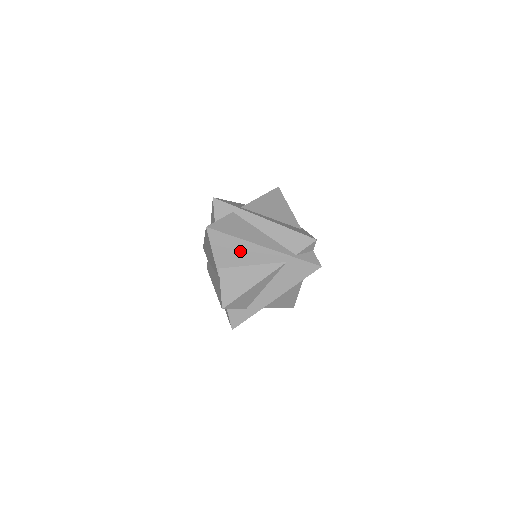
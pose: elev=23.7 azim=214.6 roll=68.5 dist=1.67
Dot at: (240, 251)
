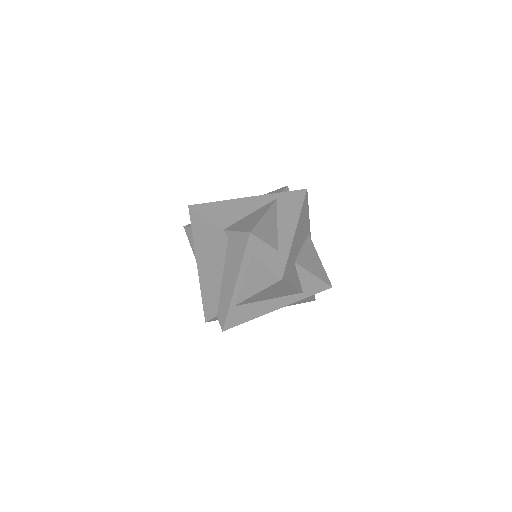
Dot at: (231, 209)
